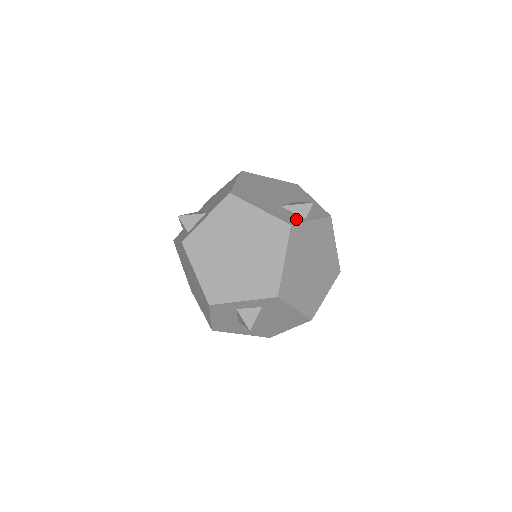
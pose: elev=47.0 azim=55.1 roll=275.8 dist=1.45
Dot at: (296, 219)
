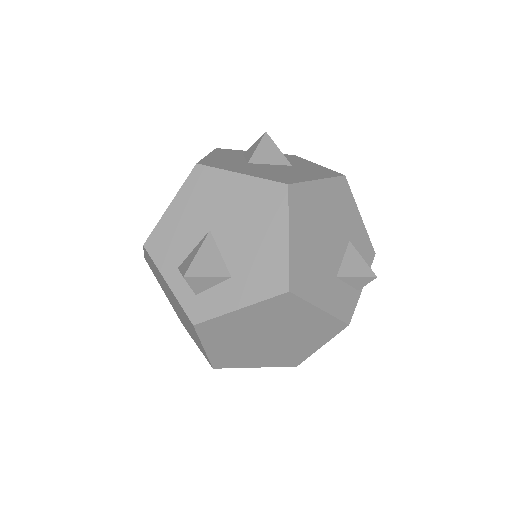
Dot at: (352, 302)
